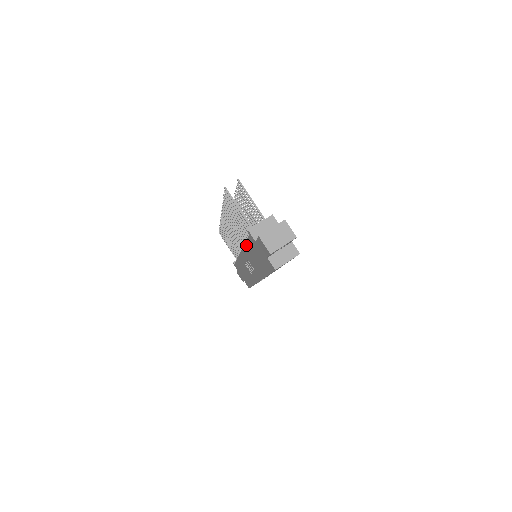
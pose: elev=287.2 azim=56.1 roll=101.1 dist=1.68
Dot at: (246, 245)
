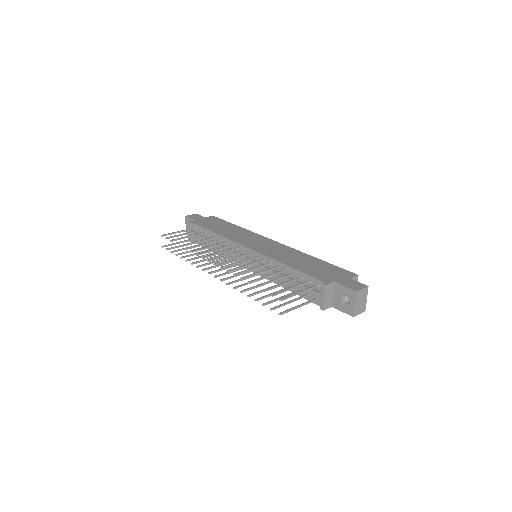
Dot at: occluded
